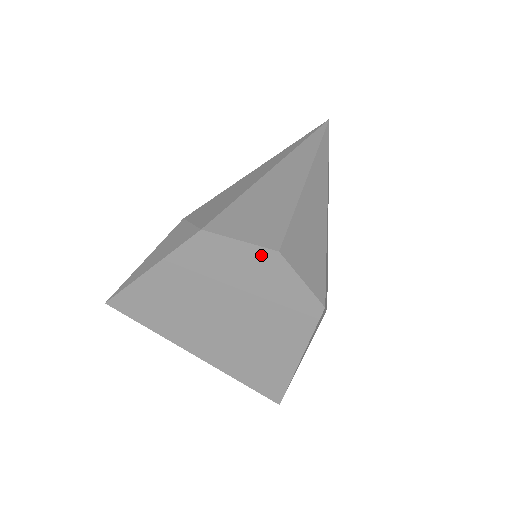
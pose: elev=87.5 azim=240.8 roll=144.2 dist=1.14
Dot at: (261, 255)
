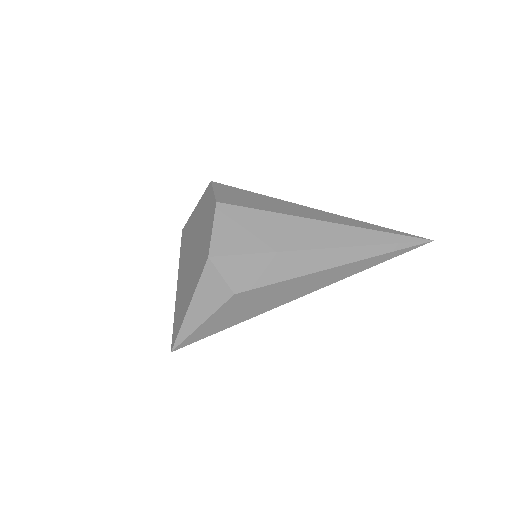
Dot at: (213, 204)
